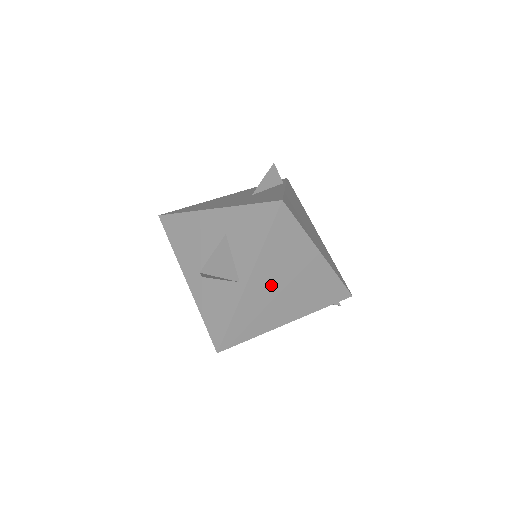
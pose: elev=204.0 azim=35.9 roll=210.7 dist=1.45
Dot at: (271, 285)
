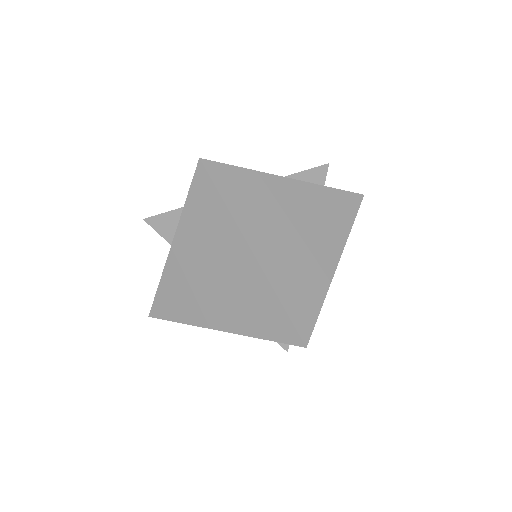
Dot at: (195, 264)
